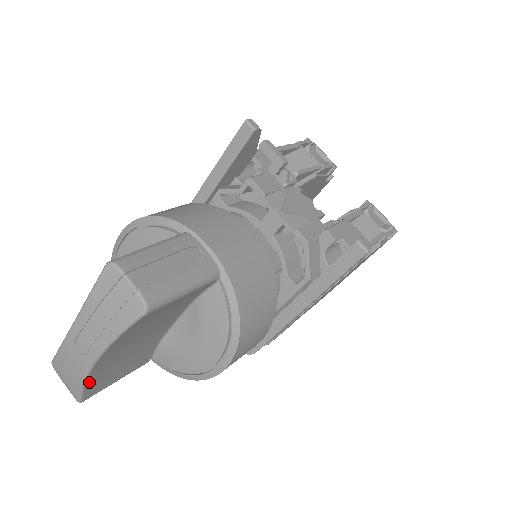
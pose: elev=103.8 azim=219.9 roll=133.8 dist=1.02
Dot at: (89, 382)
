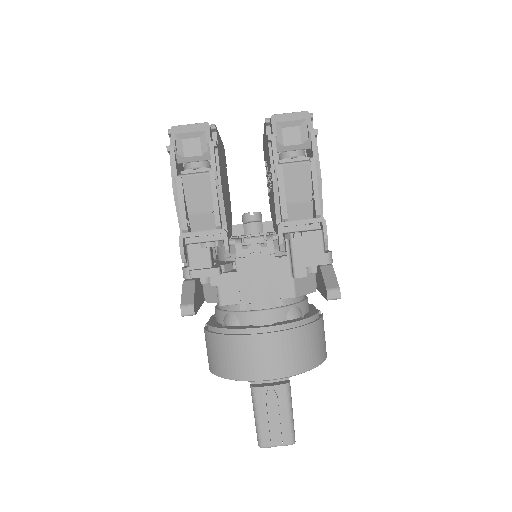
Dot at: occluded
